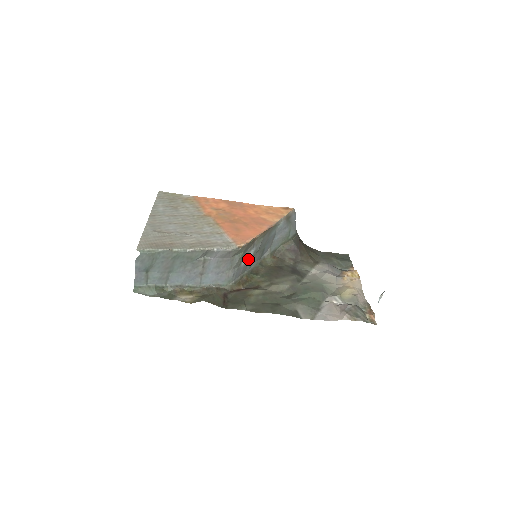
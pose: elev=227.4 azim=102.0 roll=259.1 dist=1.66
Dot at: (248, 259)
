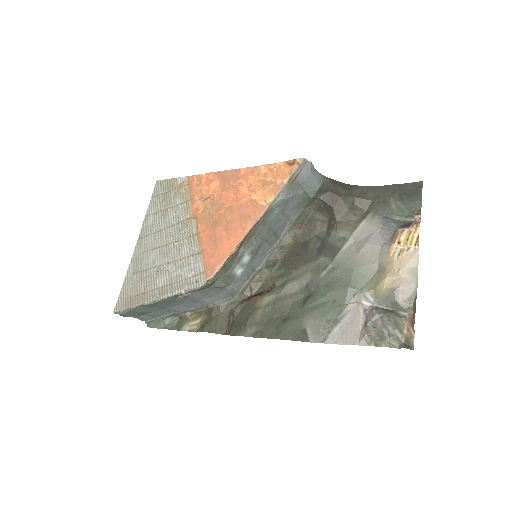
Dot at: (247, 263)
